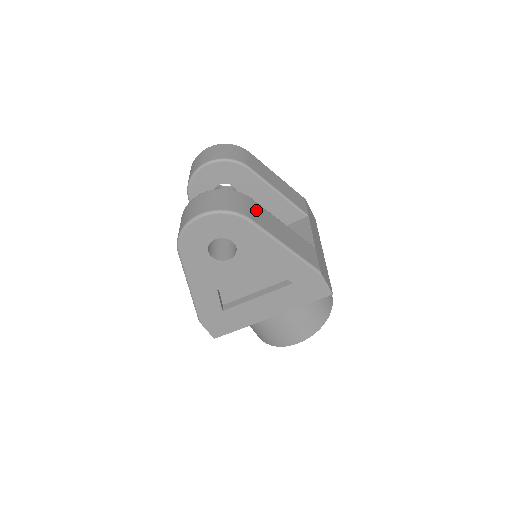
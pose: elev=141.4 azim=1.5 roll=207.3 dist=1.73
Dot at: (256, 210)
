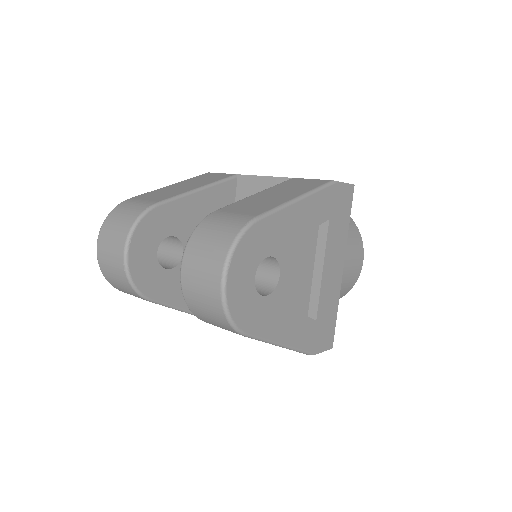
Dot at: (238, 210)
